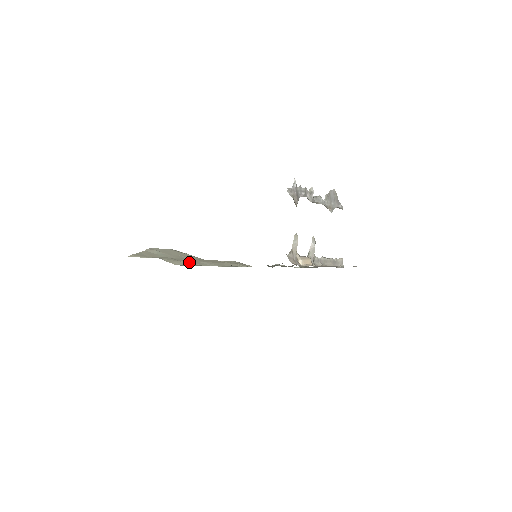
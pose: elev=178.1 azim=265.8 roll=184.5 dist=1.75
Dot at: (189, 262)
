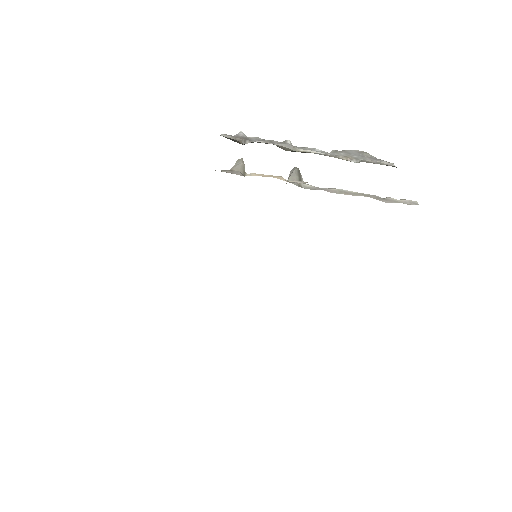
Dot at: occluded
